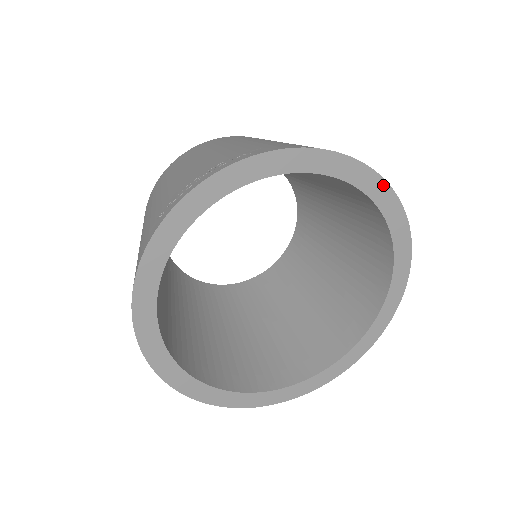
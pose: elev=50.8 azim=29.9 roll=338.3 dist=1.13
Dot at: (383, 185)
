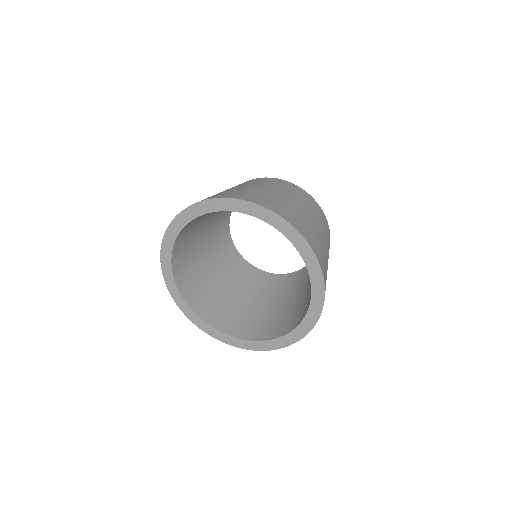
Dot at: (271, 214)
